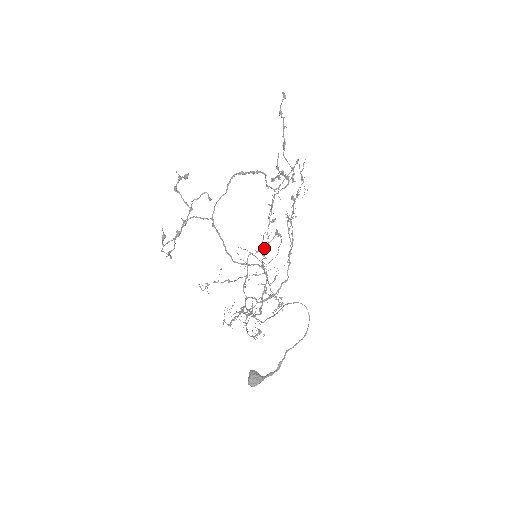
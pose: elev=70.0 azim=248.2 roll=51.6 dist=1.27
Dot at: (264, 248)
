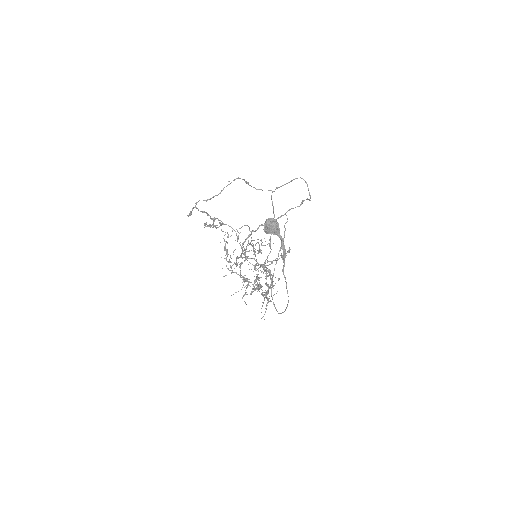
Dot at: occluded
